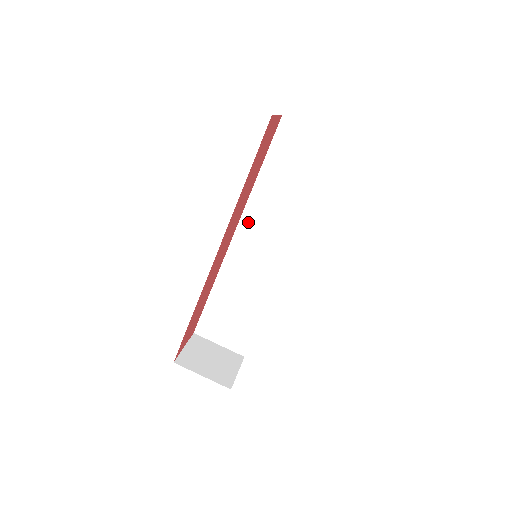
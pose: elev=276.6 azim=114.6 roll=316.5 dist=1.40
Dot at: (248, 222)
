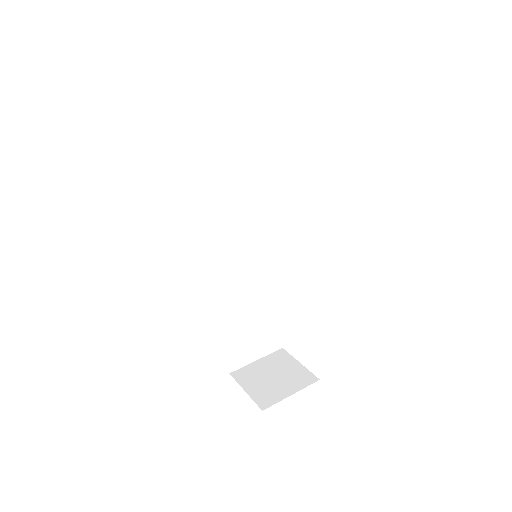
Dot at: (212, 234)
